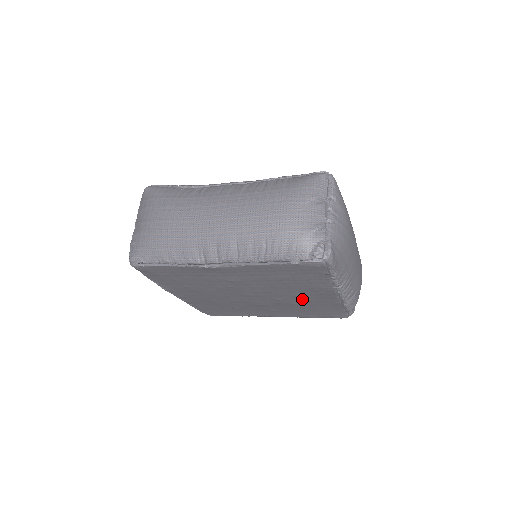
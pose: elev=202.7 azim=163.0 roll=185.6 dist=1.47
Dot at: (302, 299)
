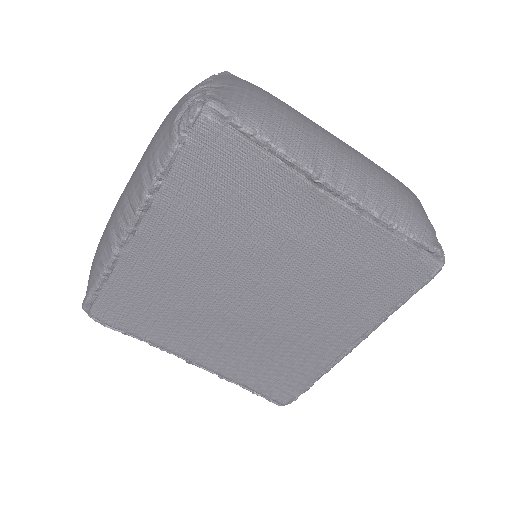
Dot at: (305, 332)
